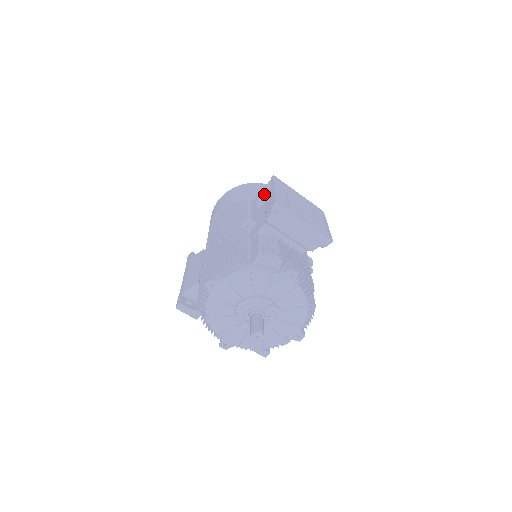
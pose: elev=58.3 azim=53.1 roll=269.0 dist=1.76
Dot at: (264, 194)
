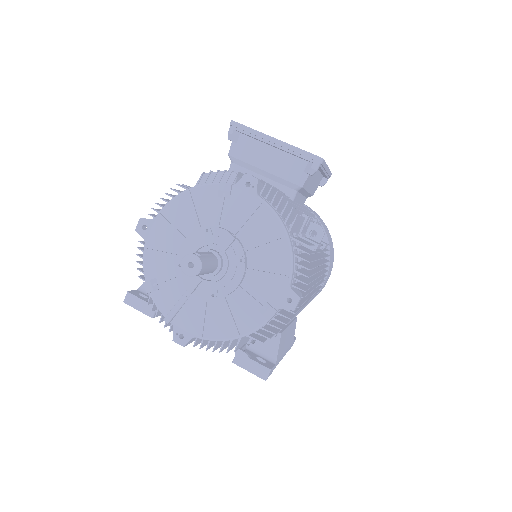
Dot at: occluded
